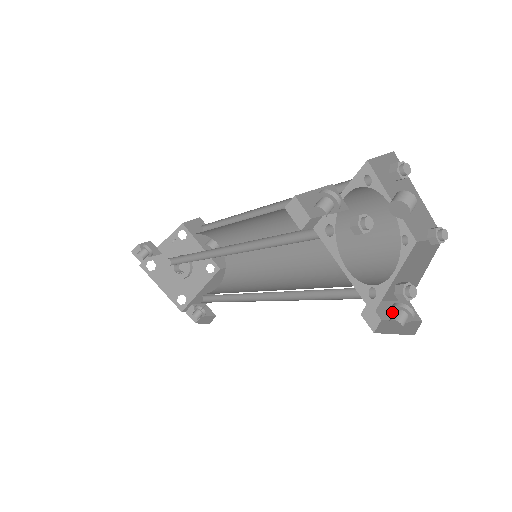
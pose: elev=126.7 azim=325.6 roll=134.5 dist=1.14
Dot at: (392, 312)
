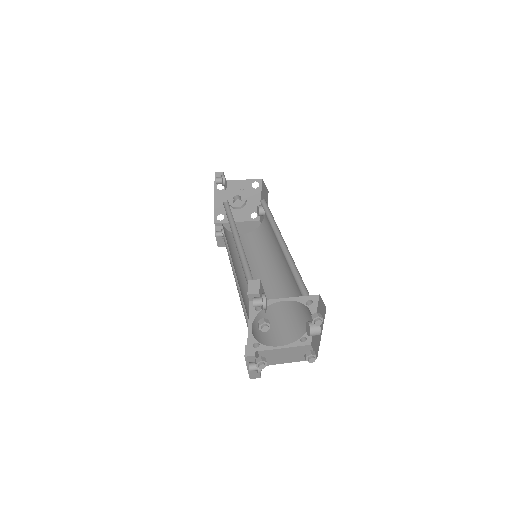
Dot at: occluded
